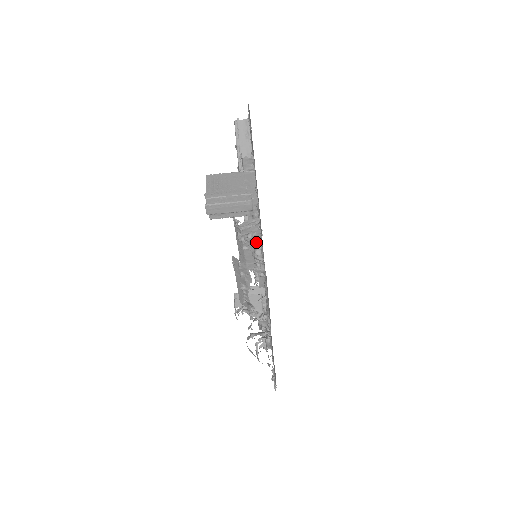
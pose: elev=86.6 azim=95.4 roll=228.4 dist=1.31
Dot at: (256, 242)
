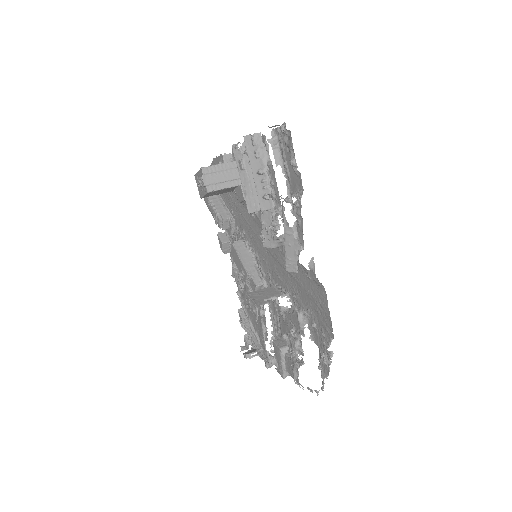
Dot at: occluded
